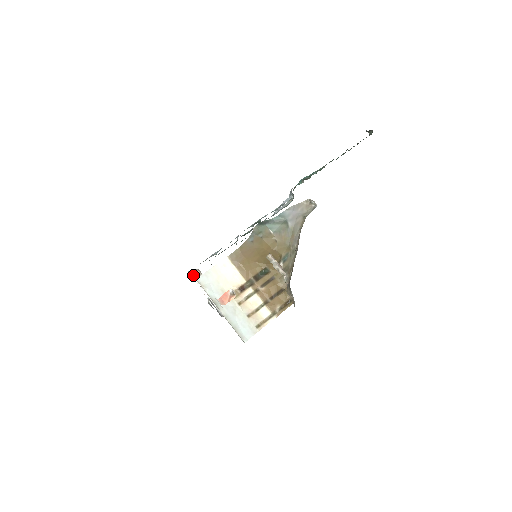
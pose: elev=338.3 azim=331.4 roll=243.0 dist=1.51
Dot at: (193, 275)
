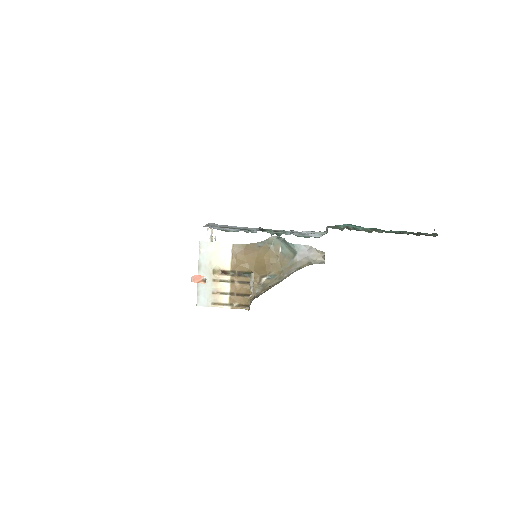
Dot at: occluded
